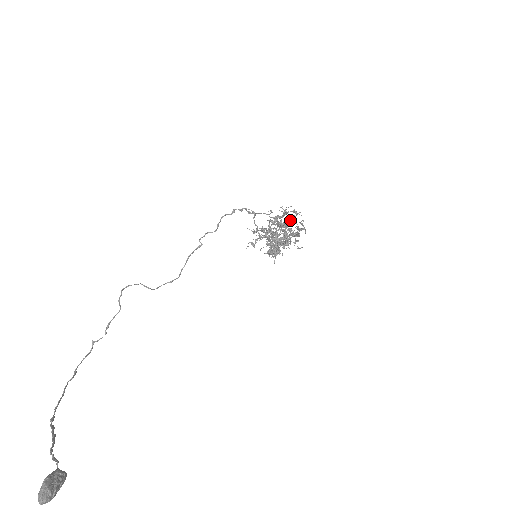
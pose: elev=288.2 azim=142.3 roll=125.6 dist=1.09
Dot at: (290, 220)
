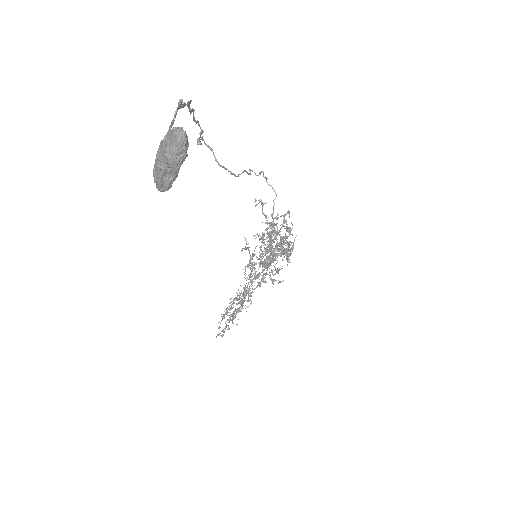
Dot at: (275, 251)
